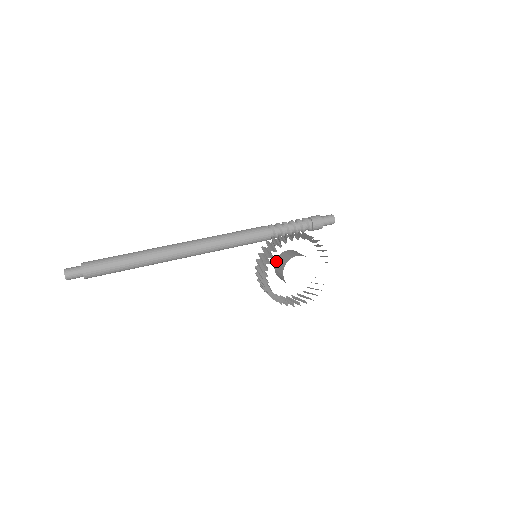
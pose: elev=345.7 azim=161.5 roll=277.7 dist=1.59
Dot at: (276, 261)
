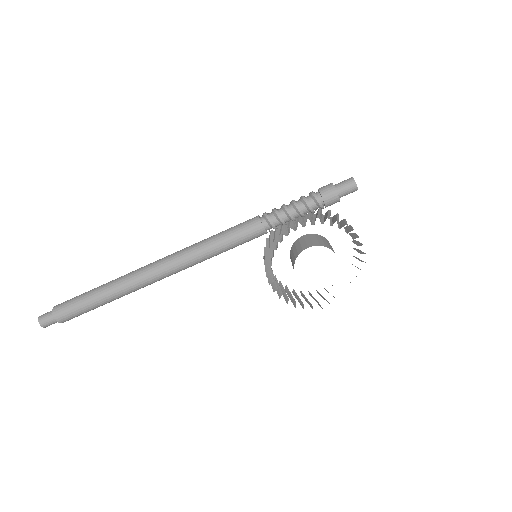
Dot at: (290, 253)
